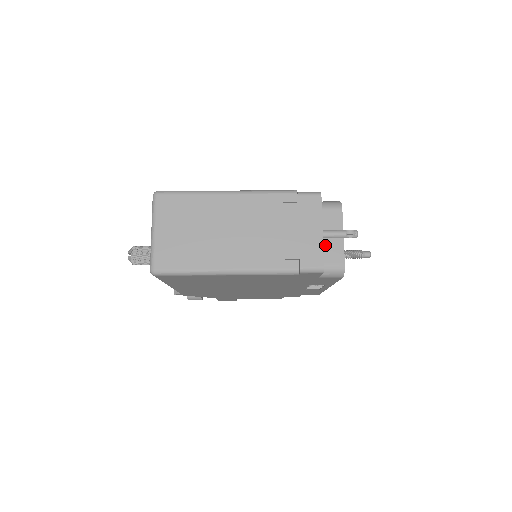
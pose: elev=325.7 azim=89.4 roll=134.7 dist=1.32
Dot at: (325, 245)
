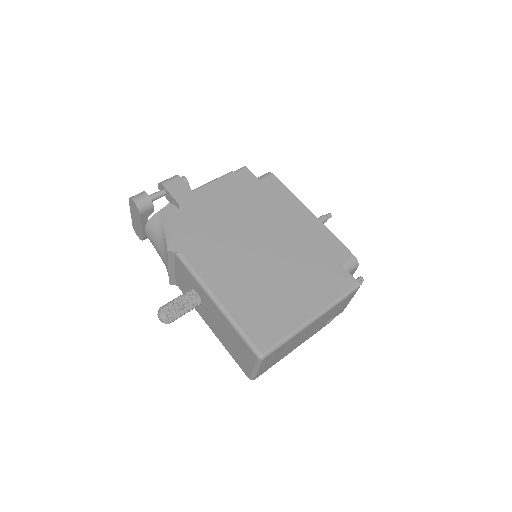
Dot at: occluded
